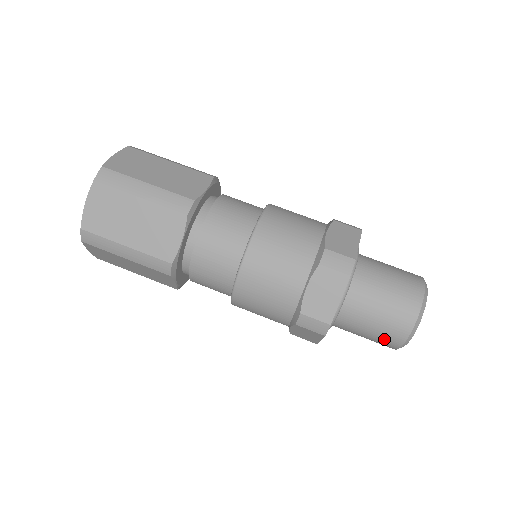
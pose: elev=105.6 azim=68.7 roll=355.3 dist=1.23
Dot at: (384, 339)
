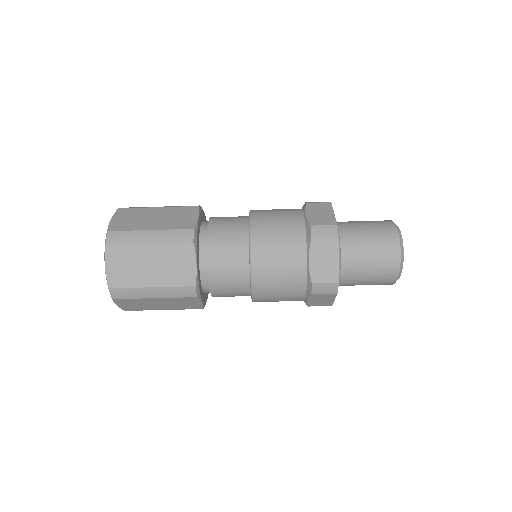
Dot at: occluded
